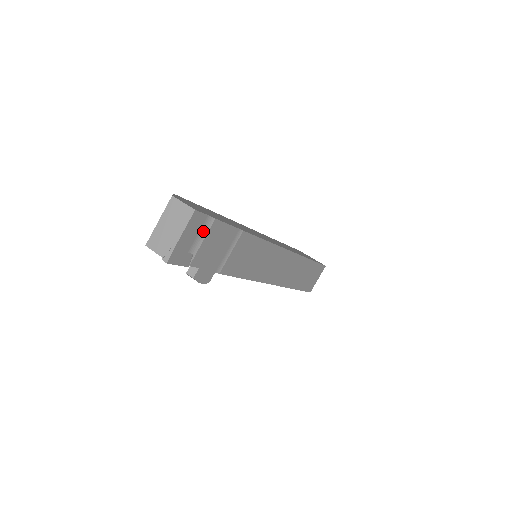
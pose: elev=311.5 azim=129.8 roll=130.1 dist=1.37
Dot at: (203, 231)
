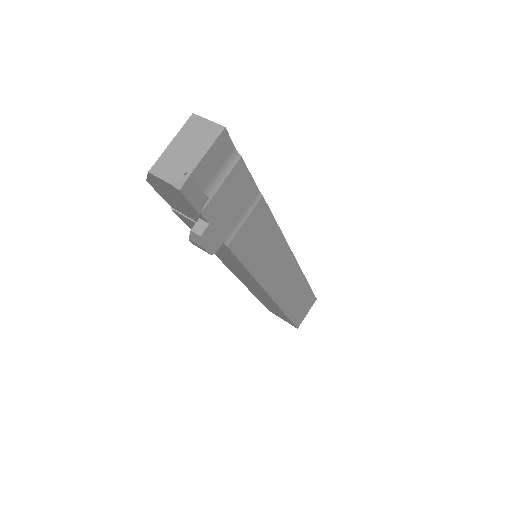
Dot at: (225, 169)
